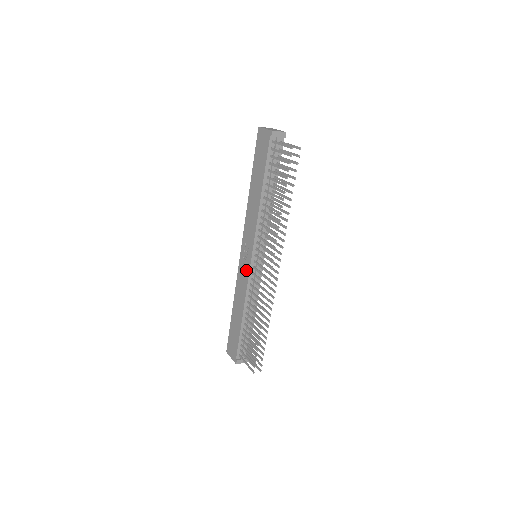
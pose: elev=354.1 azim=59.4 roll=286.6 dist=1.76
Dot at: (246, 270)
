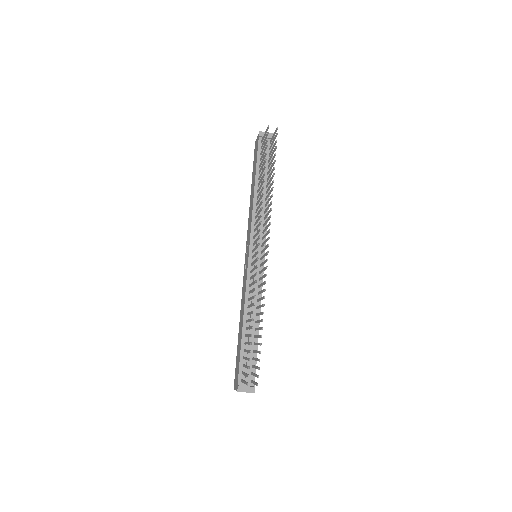
Dot at: (246, 272)
